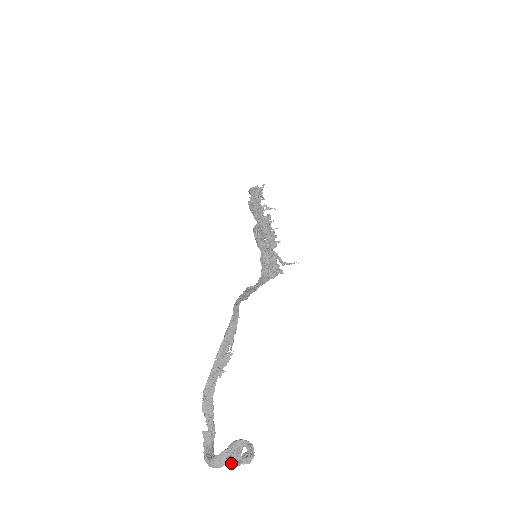
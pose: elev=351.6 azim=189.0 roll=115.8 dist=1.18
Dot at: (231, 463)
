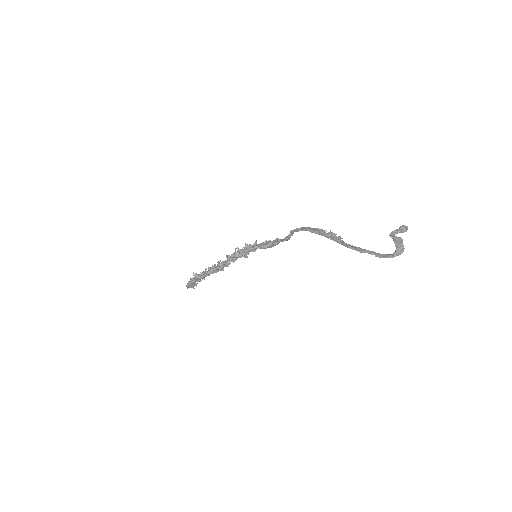
Dot at: (404, 227)
